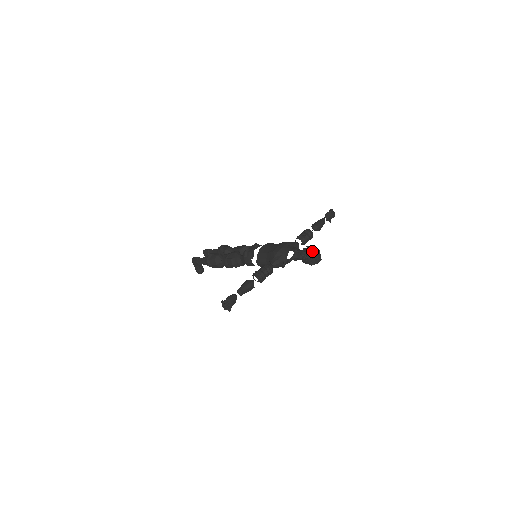
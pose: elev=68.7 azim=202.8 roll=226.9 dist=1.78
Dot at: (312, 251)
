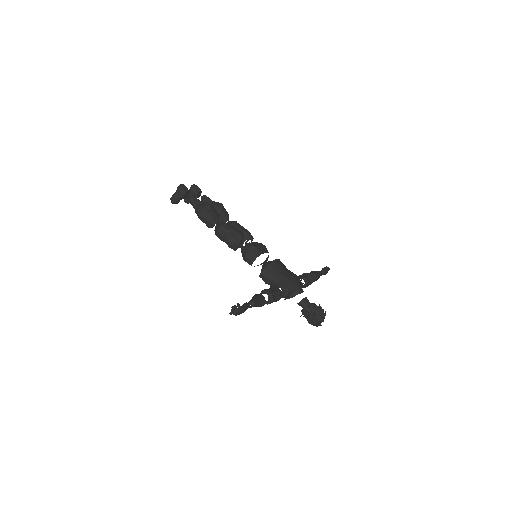
Dot at: (323, 315)
